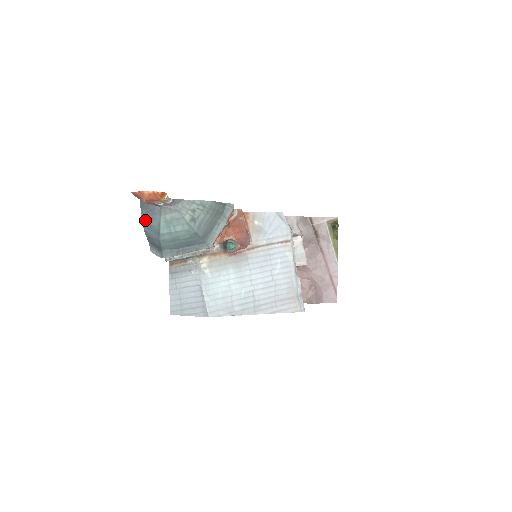
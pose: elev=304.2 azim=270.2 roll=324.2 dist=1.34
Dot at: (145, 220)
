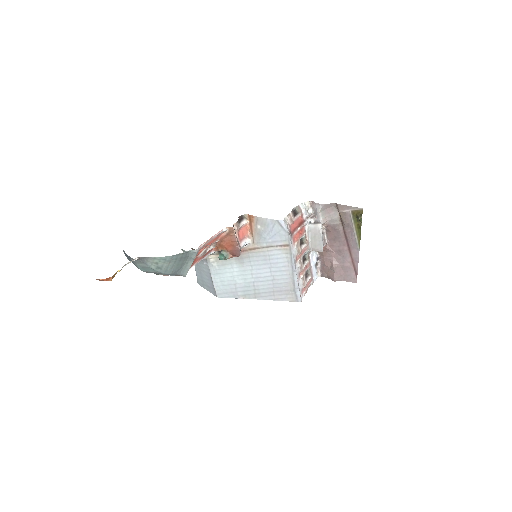
Dot at: occluded
